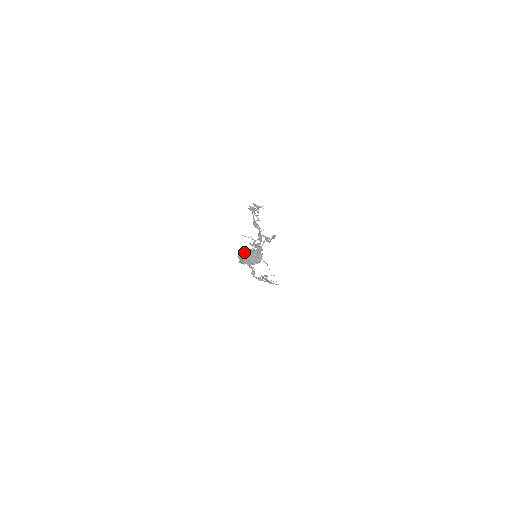
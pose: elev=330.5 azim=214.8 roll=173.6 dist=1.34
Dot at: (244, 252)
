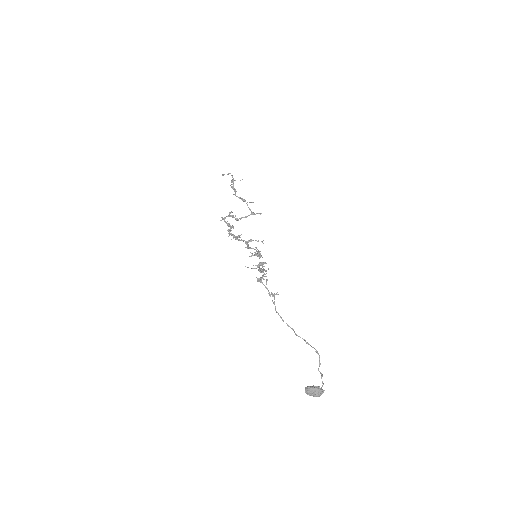
Dot at: (311, 394)
